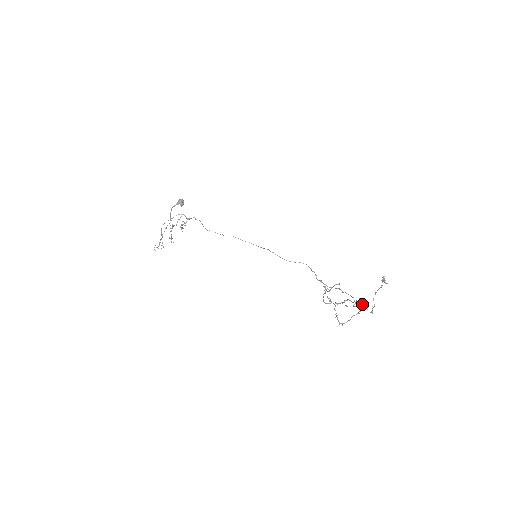
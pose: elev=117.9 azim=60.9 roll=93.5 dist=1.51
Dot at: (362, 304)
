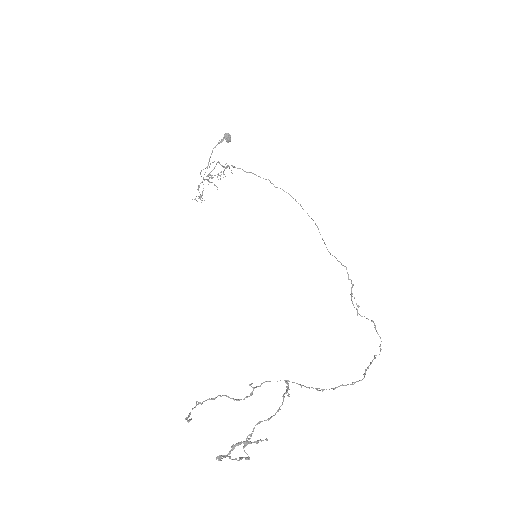
Dot at: (246, 438)
